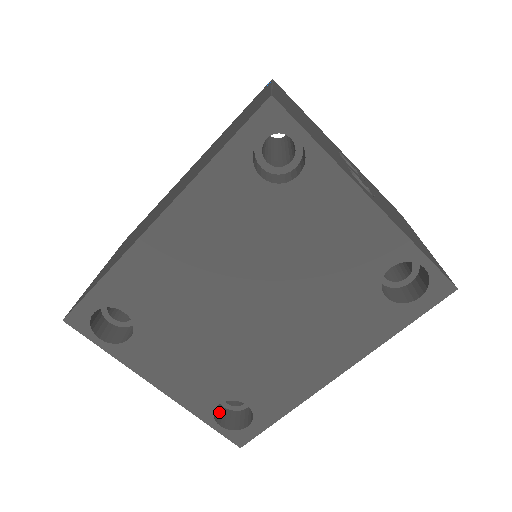
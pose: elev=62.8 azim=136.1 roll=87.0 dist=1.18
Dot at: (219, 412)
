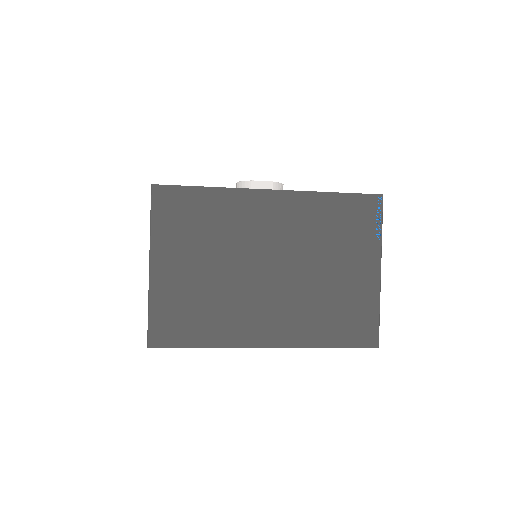
Dot at: occluded
